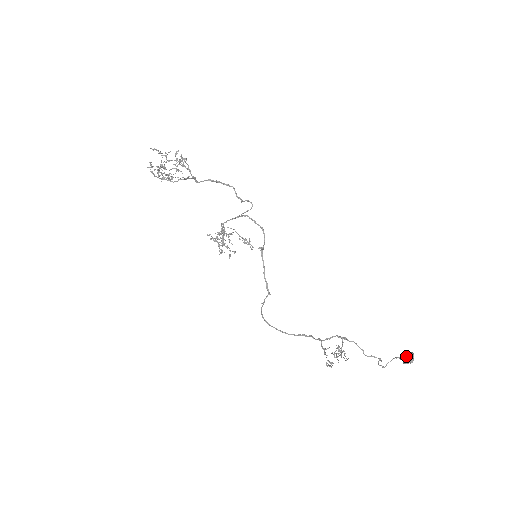
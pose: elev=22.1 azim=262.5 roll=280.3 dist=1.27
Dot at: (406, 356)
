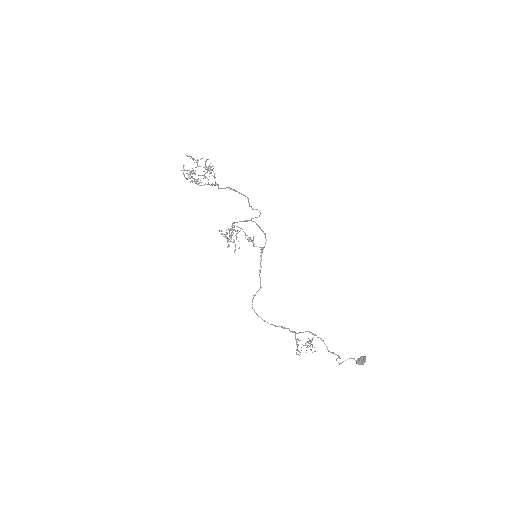
Dot at: (360, 358)
